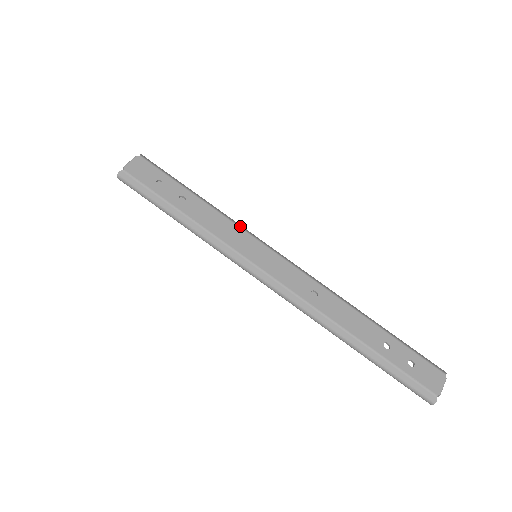
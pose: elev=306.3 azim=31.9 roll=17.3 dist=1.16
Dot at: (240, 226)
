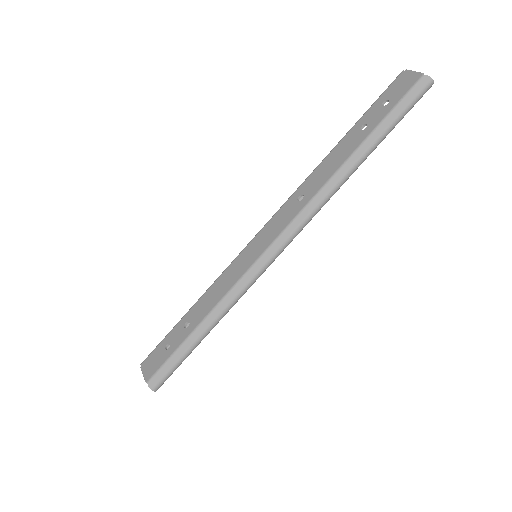
Dot at: (225, 270)
